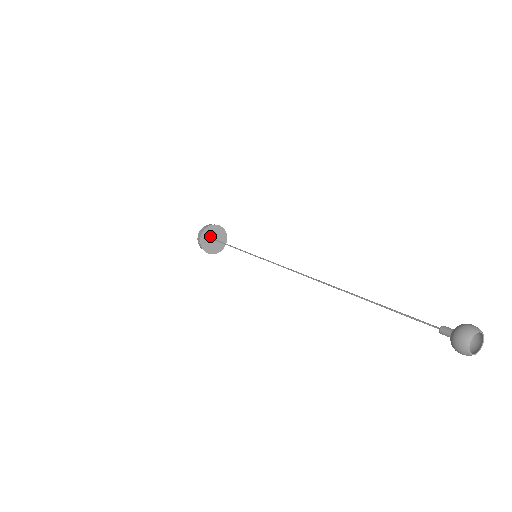
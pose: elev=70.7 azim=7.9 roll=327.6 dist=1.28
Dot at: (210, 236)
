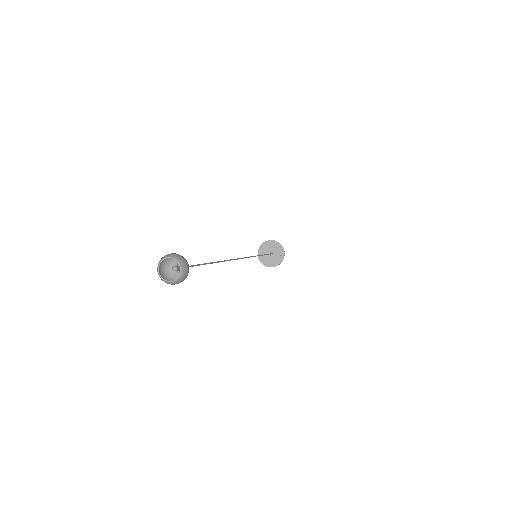
Dot at: (269, 249)
